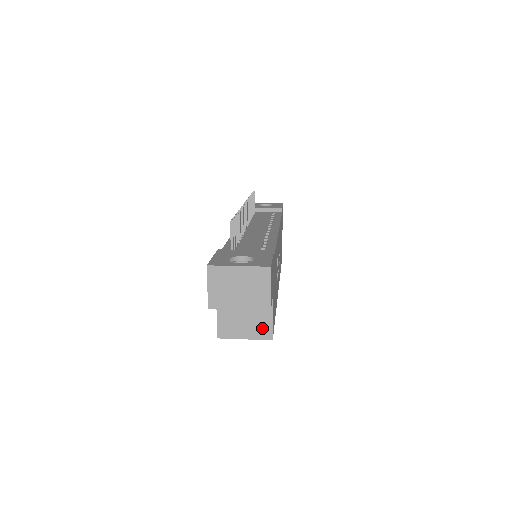
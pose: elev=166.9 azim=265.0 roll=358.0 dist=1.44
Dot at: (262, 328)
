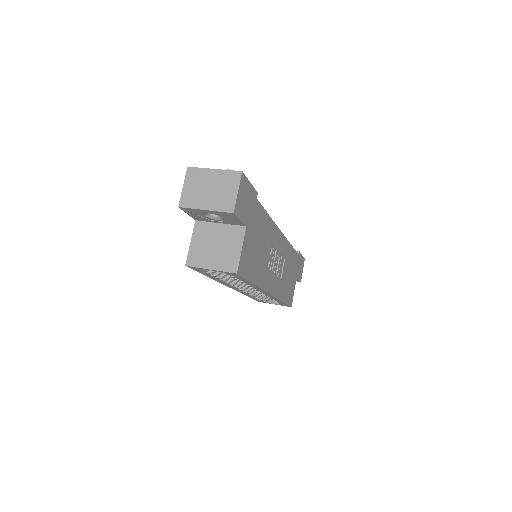
Dot at: (229, 259)
